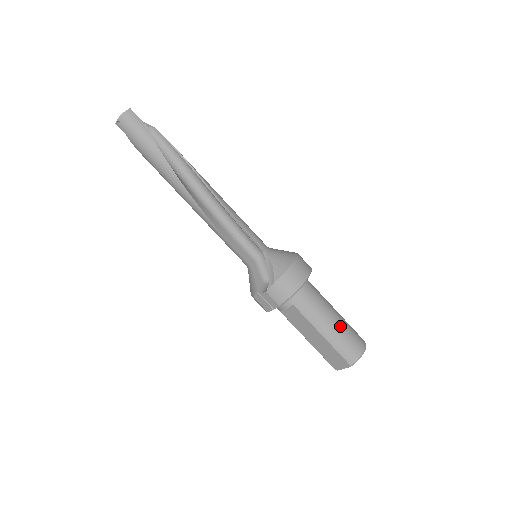
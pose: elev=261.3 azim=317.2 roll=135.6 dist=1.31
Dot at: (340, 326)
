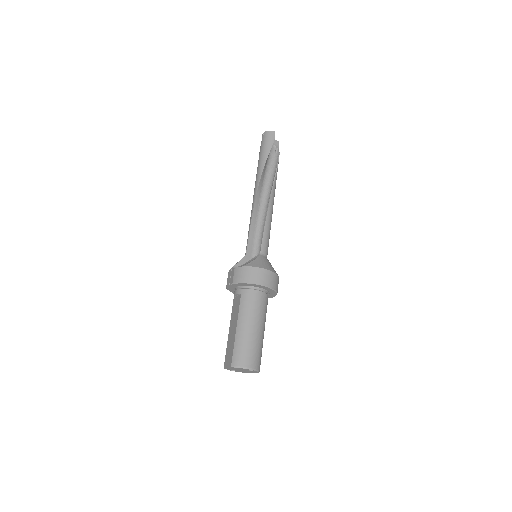
Dot at: (252, 336)
